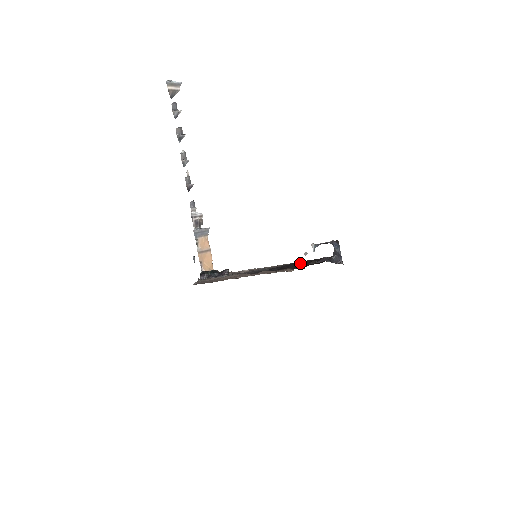
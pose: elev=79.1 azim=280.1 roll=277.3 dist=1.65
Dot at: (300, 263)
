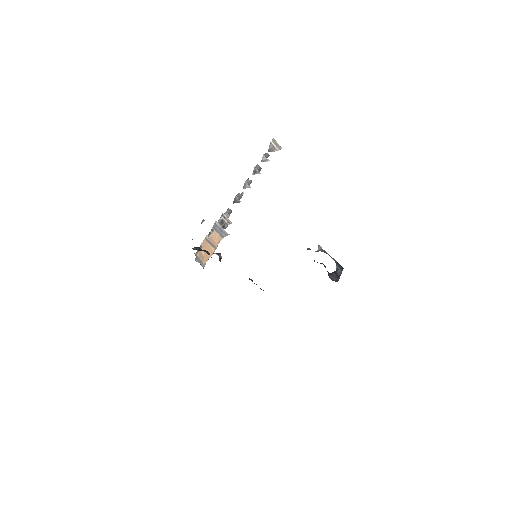
Dot at: occluded
